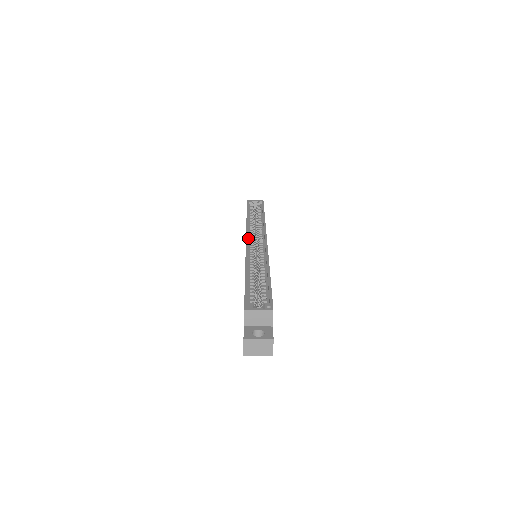
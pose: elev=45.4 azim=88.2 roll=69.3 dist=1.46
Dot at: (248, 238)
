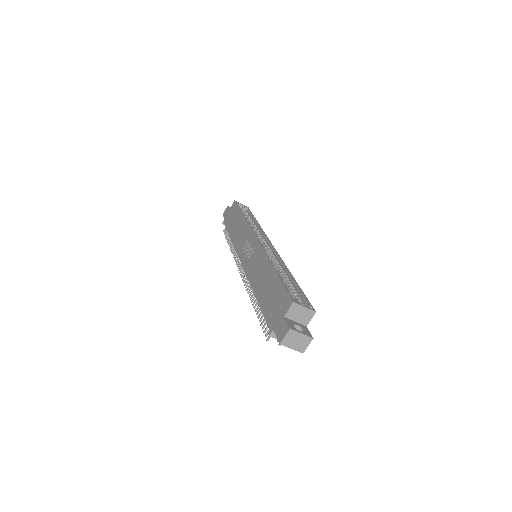
Dot at: occluded
